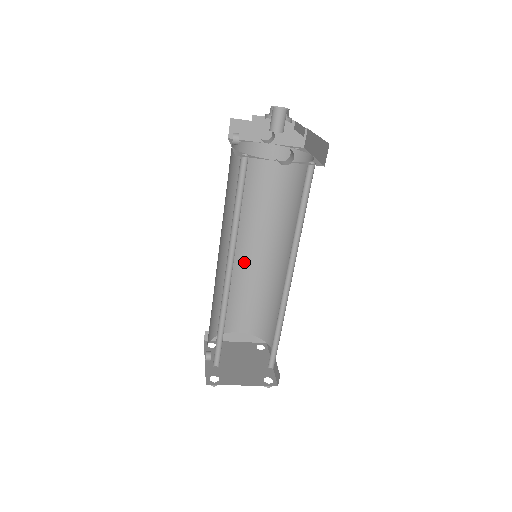
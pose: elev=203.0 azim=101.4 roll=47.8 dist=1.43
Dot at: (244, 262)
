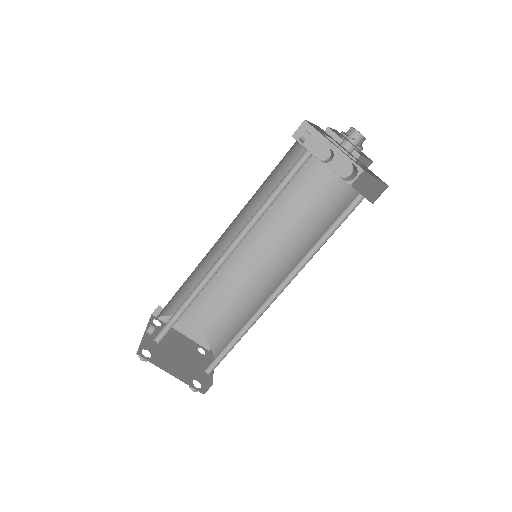
Dot at: (236, 259)
